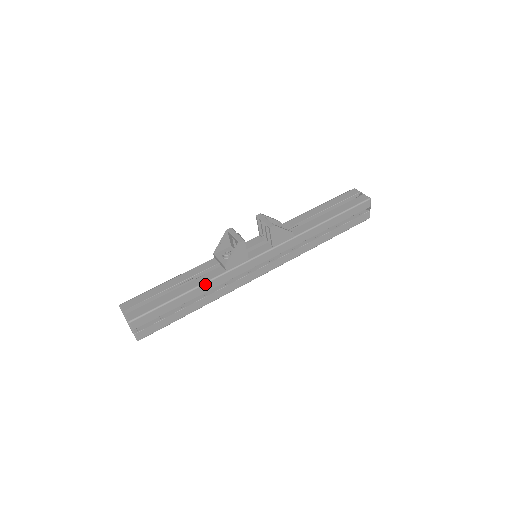
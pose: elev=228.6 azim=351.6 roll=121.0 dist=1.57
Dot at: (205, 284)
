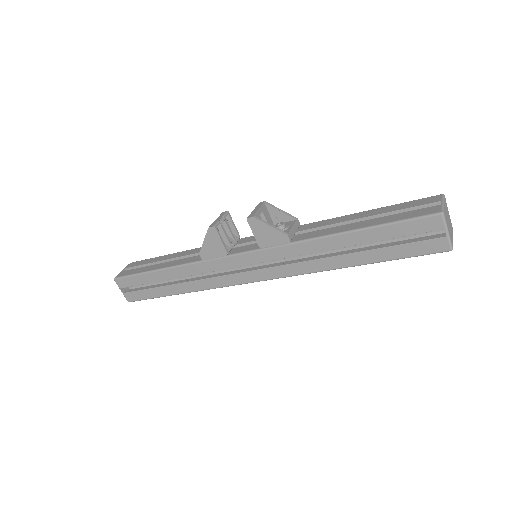
Dot at: (180, 266)
